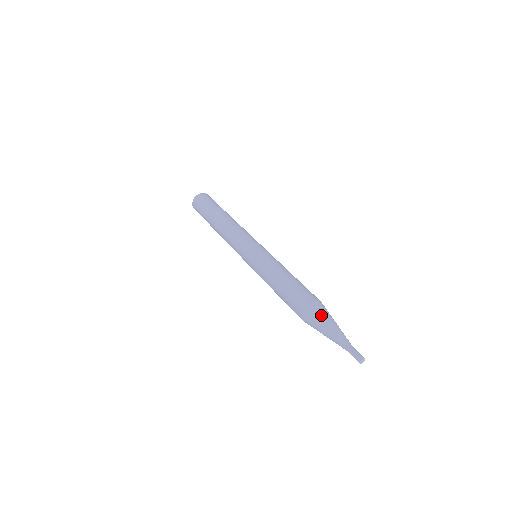
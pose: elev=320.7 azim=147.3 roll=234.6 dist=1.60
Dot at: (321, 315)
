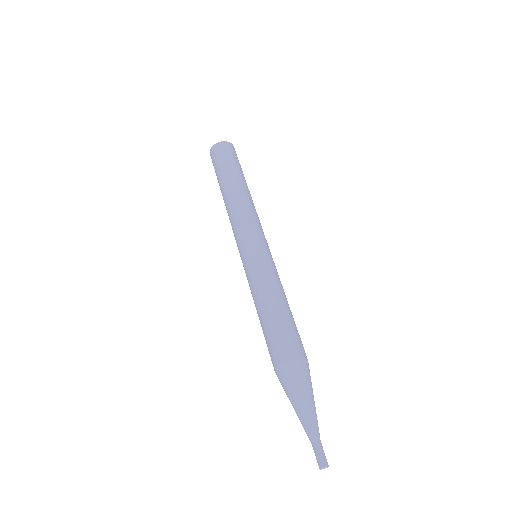
Dot at: (285, 389)
